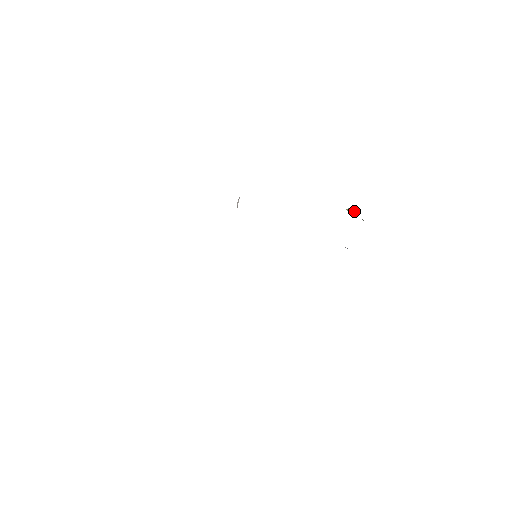
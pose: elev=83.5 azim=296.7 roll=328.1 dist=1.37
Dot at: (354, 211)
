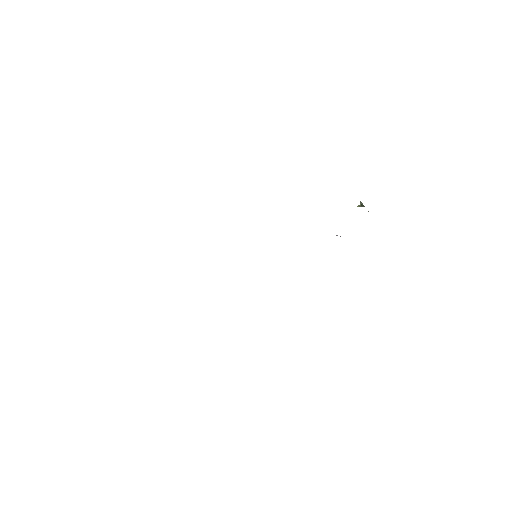
Dot at: (362, 206)
